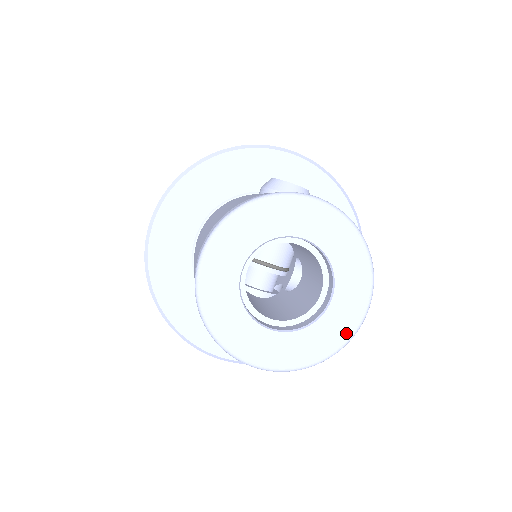
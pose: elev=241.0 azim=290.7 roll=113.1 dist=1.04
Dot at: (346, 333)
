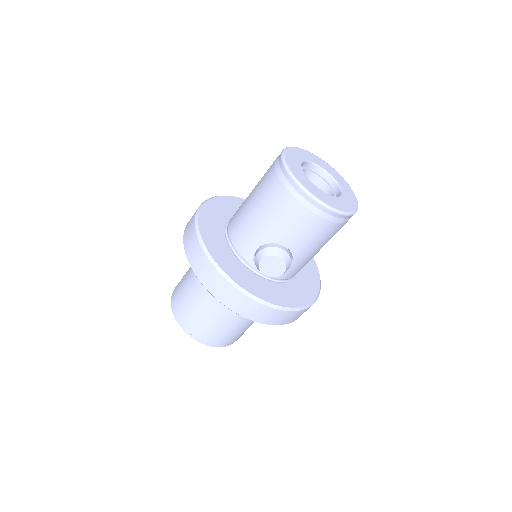
Dot at: (354, 206)
